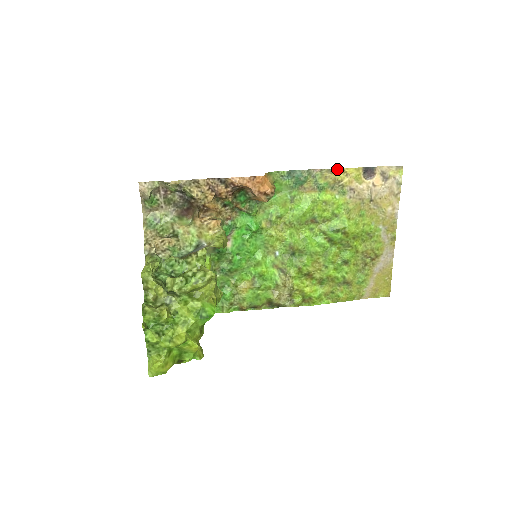
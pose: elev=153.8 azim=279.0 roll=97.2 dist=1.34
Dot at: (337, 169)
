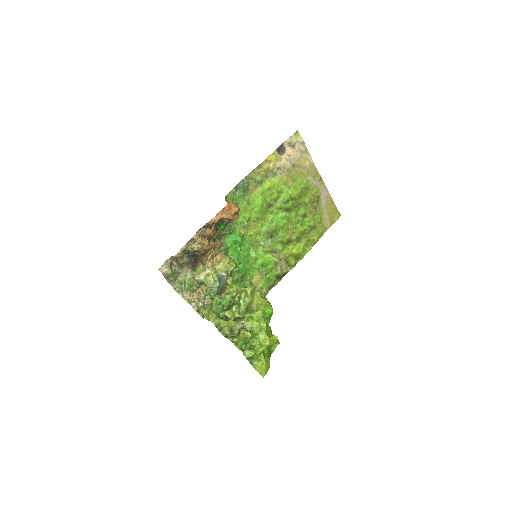
Dot at: (262, 163)
